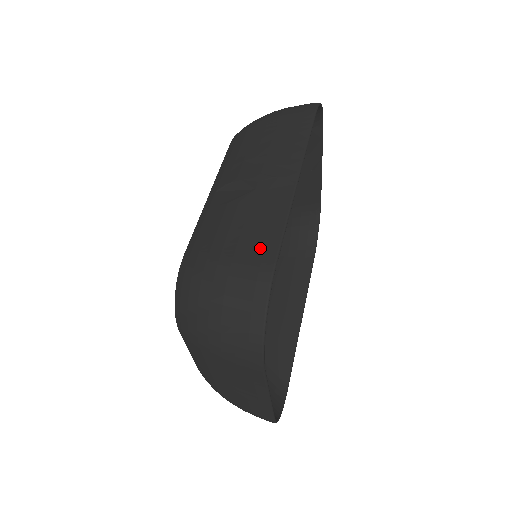
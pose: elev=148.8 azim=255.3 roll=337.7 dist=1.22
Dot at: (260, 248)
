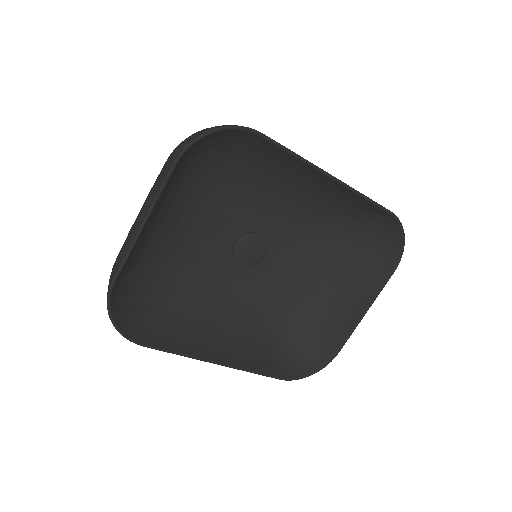
Dot at: occluded
